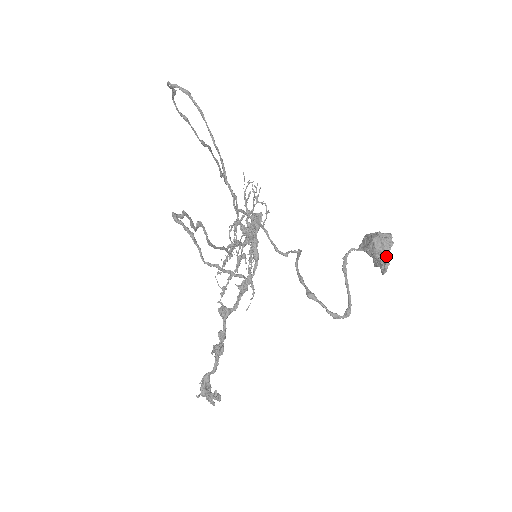
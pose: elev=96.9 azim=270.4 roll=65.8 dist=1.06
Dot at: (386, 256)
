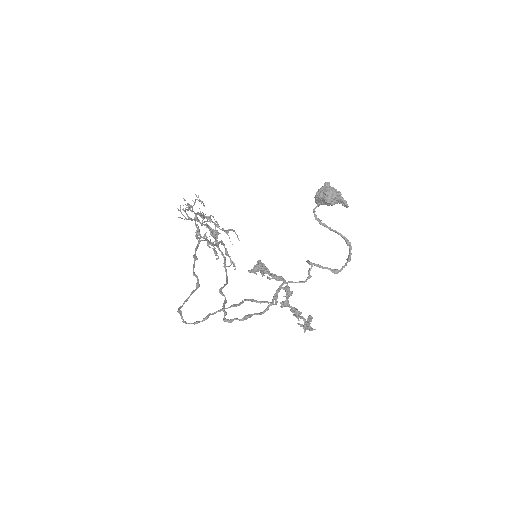
Dot at: occluded
